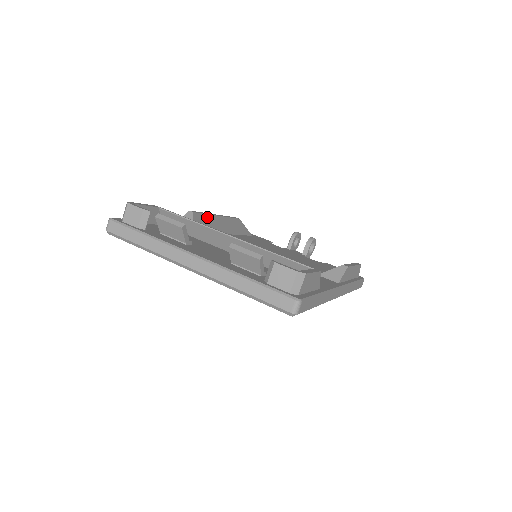
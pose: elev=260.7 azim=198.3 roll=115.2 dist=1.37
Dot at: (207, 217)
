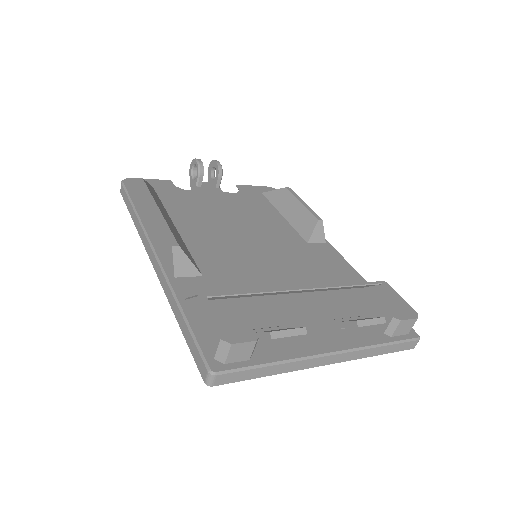
Dot at: (171, 230)
